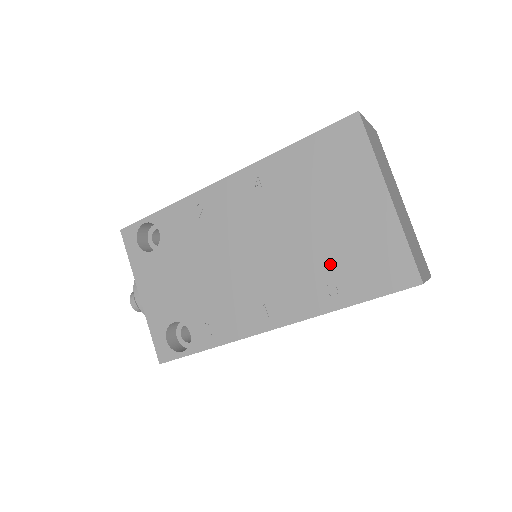
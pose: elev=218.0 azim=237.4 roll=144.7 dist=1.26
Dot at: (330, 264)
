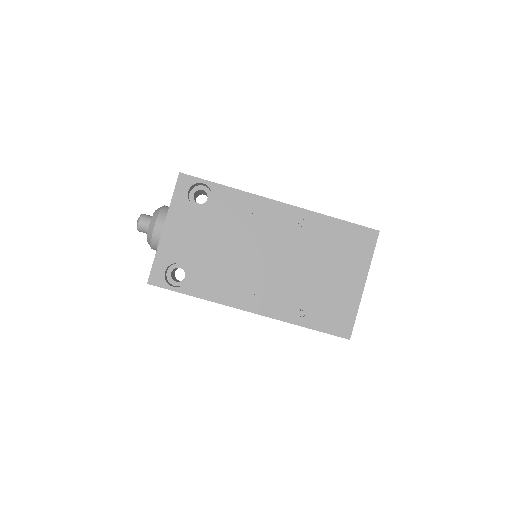
Dot at: (311, 298)
